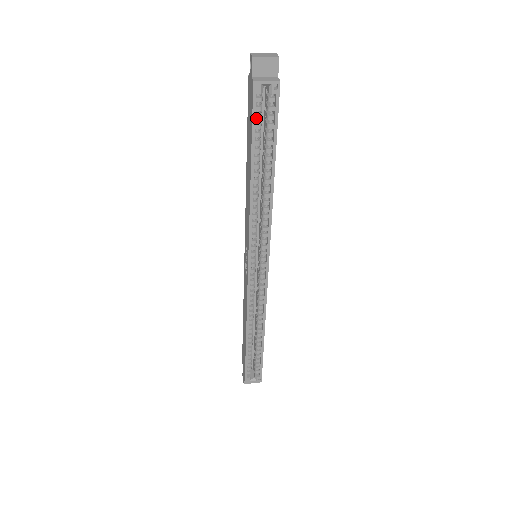
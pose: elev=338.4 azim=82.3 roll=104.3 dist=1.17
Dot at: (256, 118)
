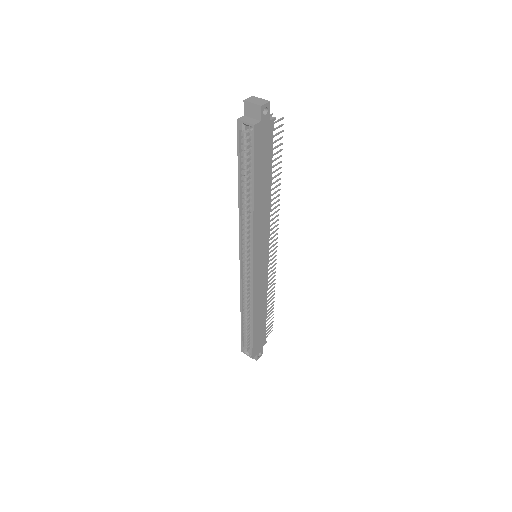
Dot at: (242, 147)
